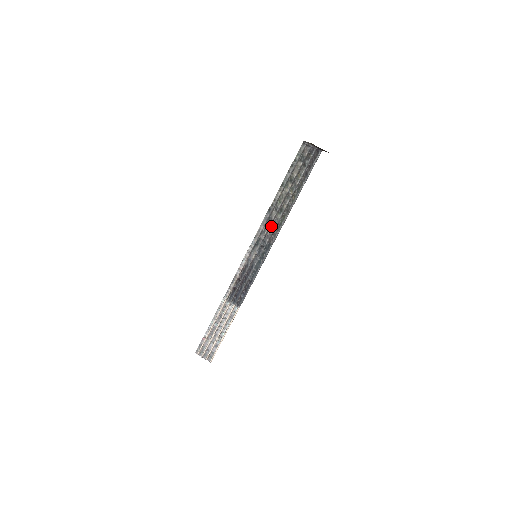
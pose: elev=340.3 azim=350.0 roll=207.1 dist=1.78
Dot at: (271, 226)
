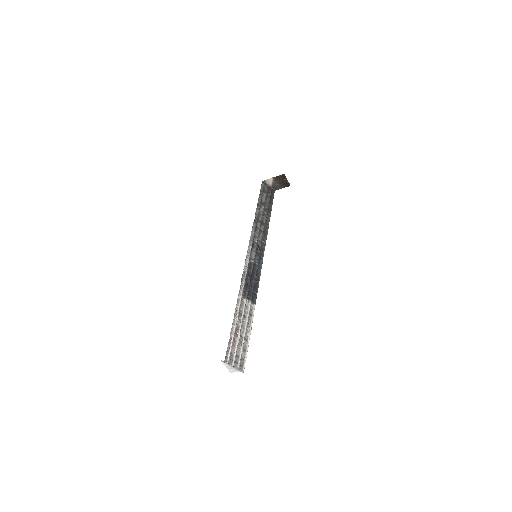
Dot at: (259, 234)
